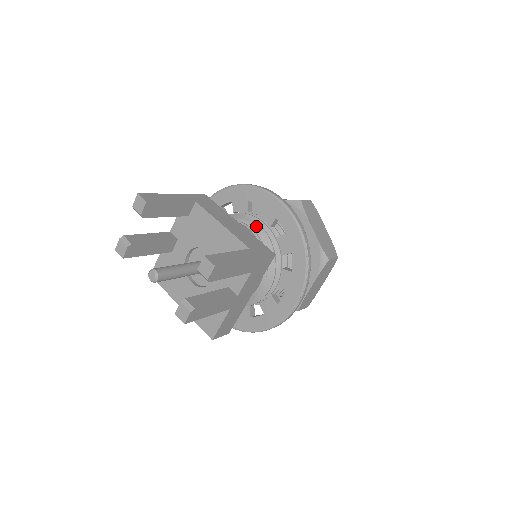
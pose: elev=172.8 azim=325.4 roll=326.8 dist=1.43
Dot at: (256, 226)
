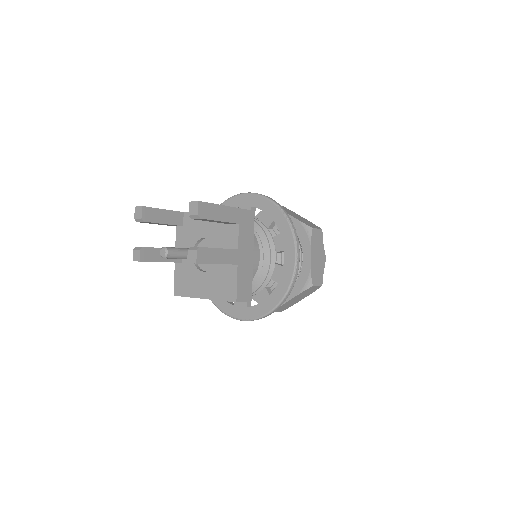
Dot at: occluded
